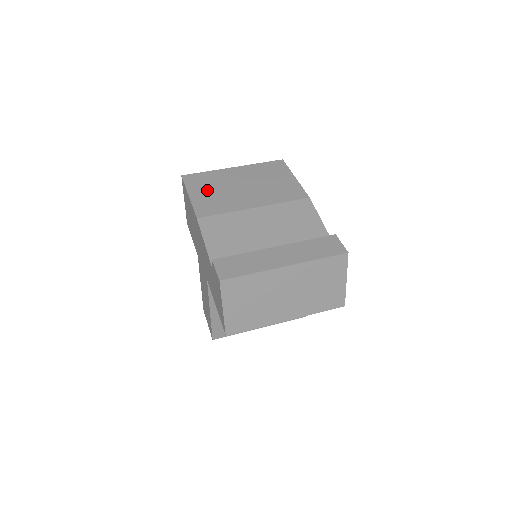
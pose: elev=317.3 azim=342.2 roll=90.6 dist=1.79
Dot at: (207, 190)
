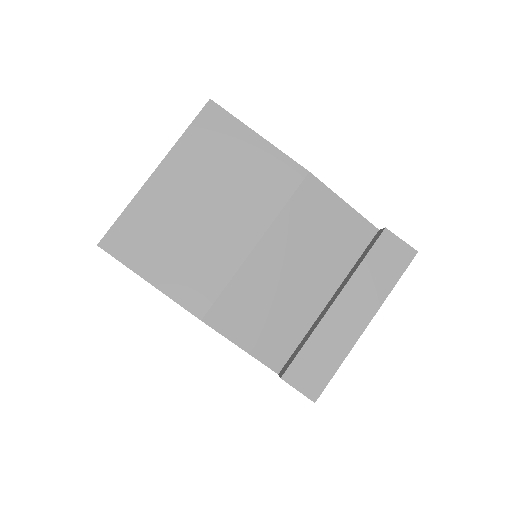
Dot at: (164, 253)
